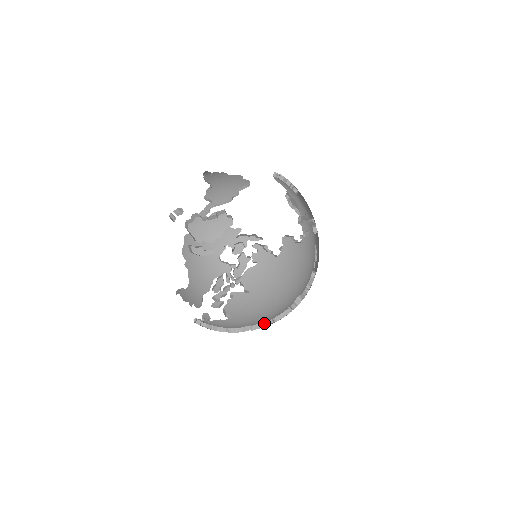
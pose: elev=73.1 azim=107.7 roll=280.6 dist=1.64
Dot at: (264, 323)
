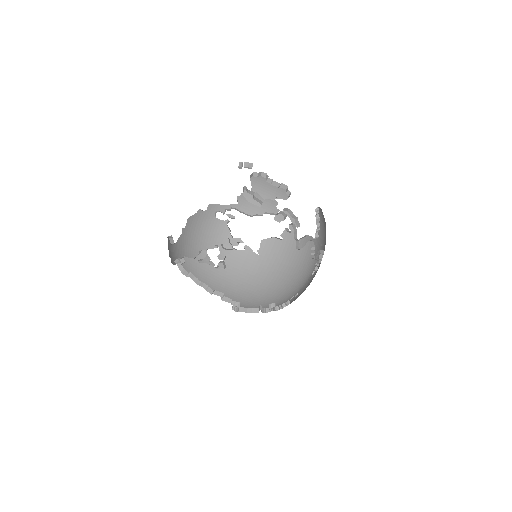
Dot at: (234, 302)
